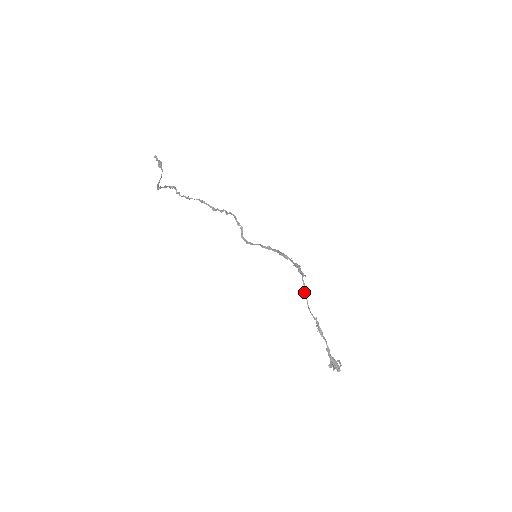
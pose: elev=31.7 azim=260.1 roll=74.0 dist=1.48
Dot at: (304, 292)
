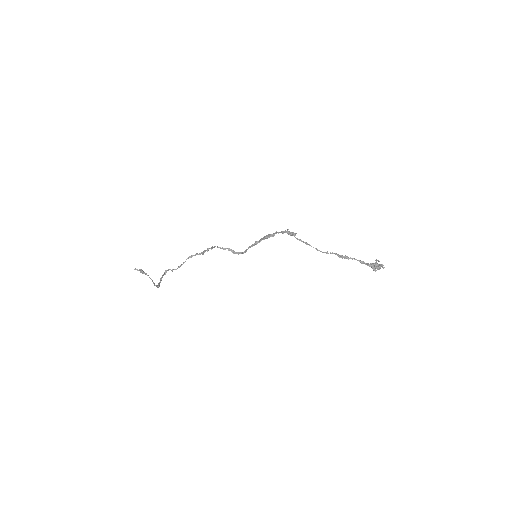
Dot at: occluded
